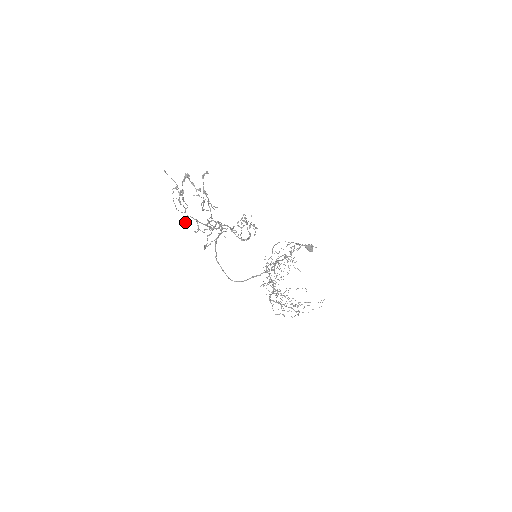
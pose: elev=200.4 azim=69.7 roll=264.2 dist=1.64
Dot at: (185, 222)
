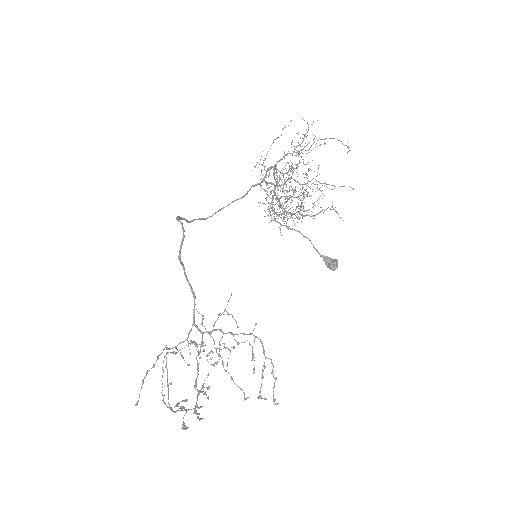
Dot at: (182, 358)
